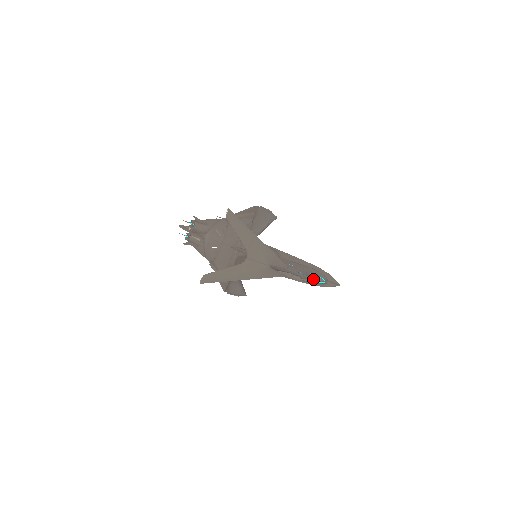
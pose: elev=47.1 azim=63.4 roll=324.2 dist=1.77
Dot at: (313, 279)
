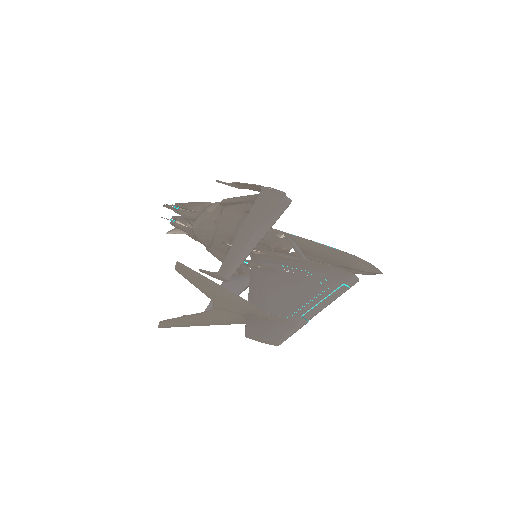
Dot at: (316, 313)
